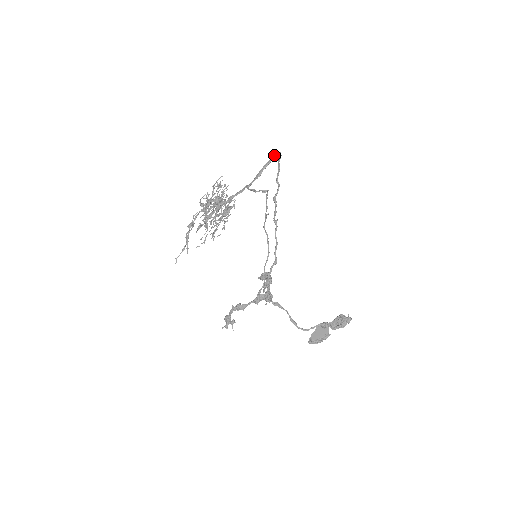
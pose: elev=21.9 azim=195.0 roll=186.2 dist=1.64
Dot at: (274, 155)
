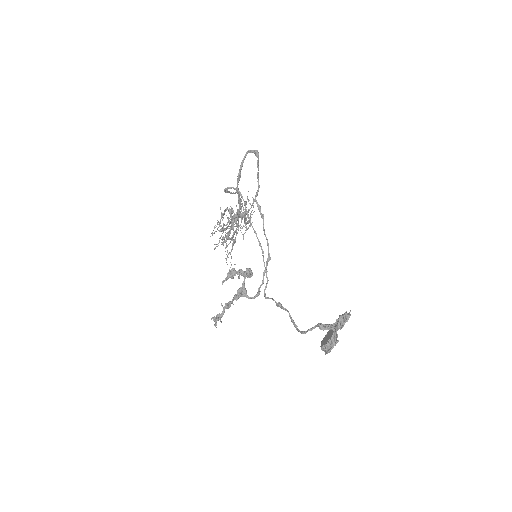
Dot at: (245, 154)
